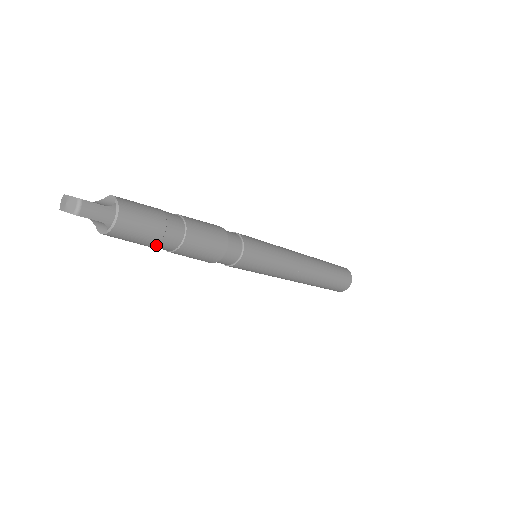
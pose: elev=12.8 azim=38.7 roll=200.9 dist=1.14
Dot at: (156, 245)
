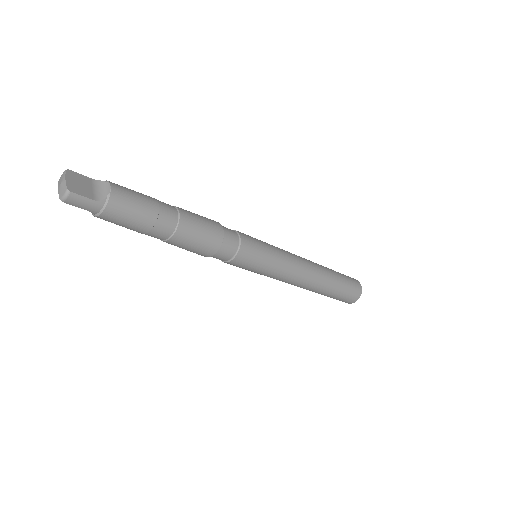
Dot at: (142, 233)
